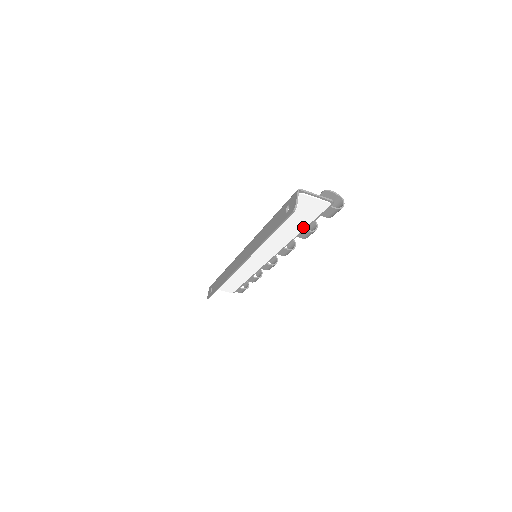
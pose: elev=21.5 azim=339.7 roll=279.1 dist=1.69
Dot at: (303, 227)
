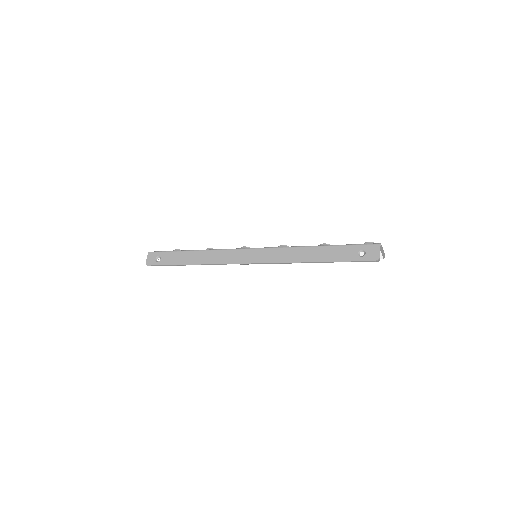
Dot at: occluded
